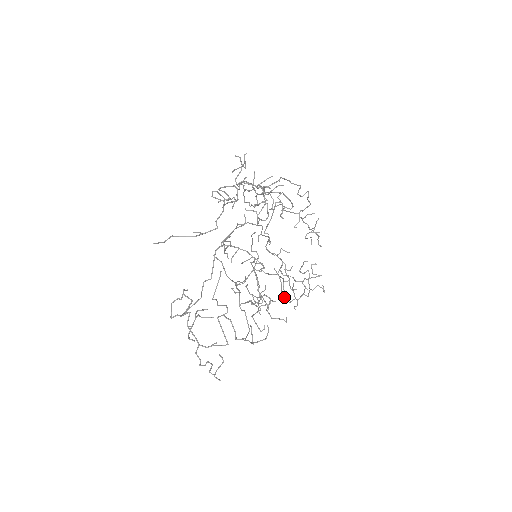
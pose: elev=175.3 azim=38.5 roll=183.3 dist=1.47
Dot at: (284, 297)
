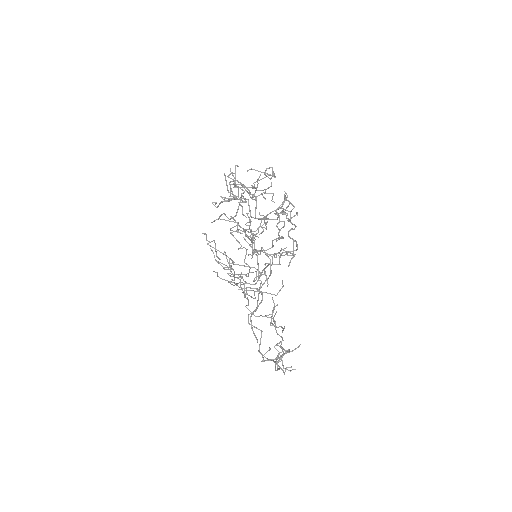
Dot at: occluded
